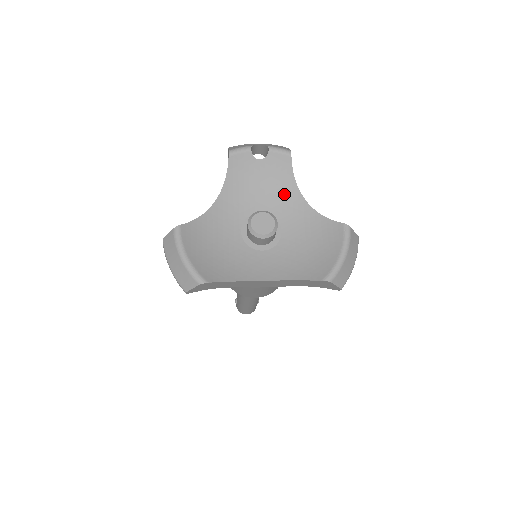
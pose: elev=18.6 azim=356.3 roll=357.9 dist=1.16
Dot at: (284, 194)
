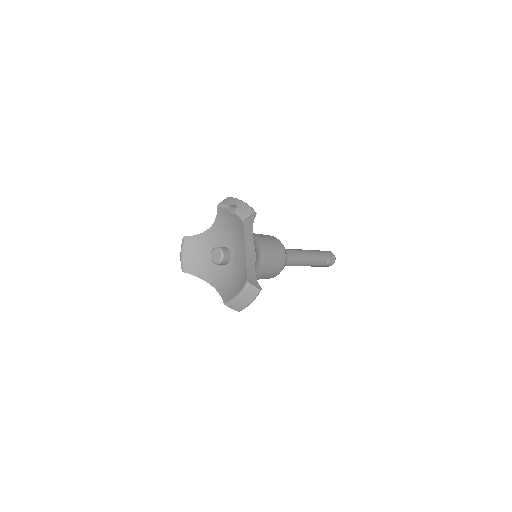
Dot at: (240, 241)
